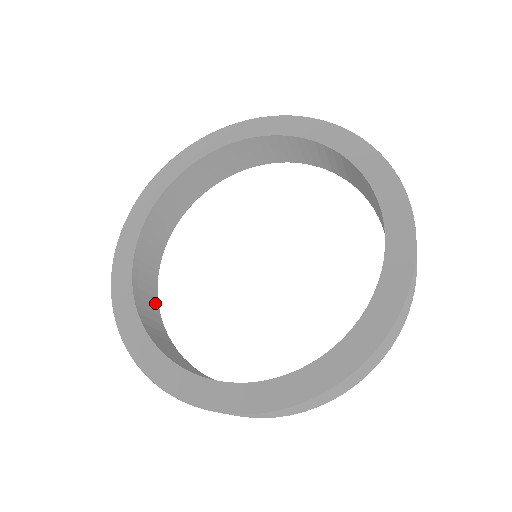
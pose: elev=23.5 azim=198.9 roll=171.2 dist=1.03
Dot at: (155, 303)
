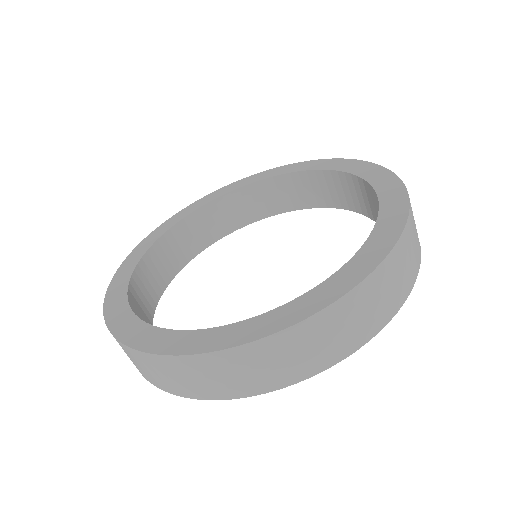
Dot at: occluded
